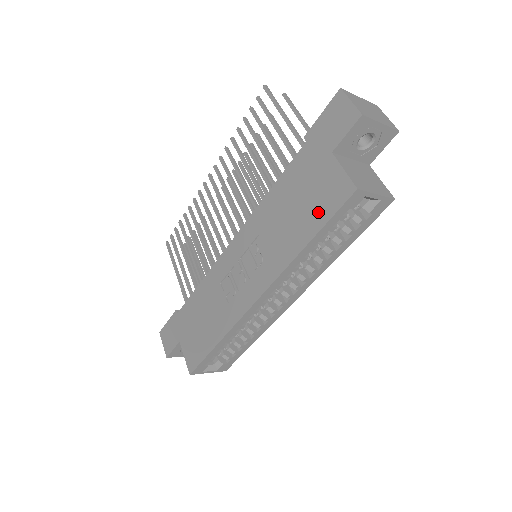
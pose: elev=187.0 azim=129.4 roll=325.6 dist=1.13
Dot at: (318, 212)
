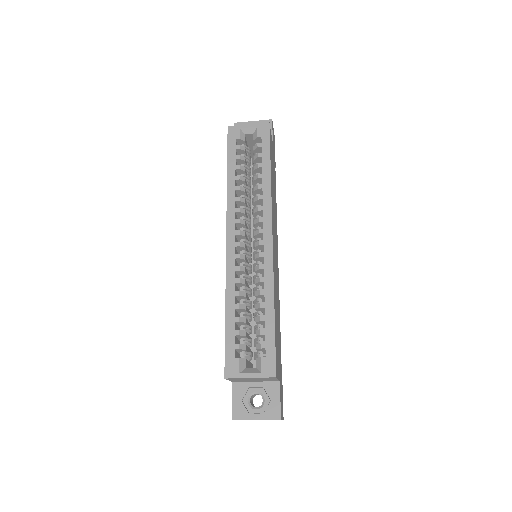
Dot at: occluded
